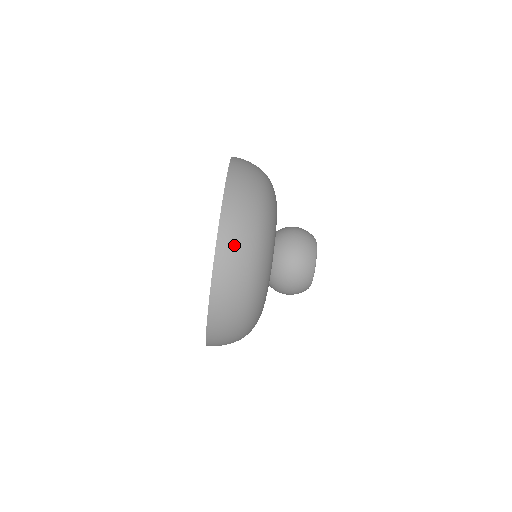
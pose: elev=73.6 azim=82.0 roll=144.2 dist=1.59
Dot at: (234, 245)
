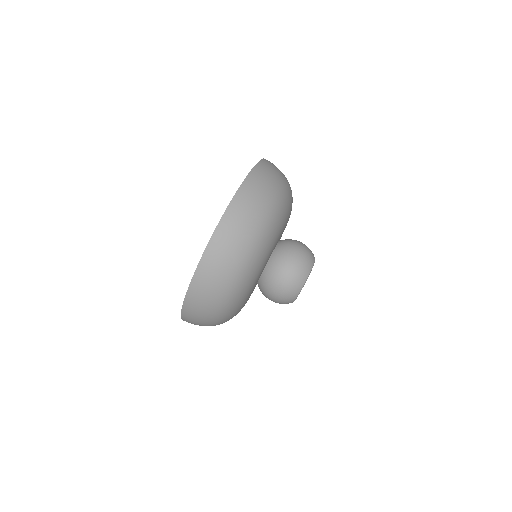
Dot at: (270, 171)
